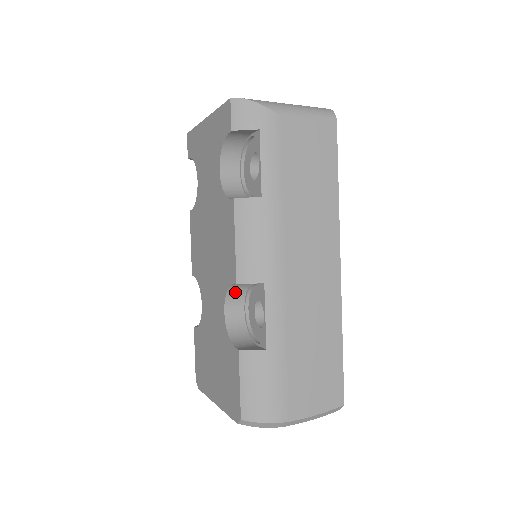
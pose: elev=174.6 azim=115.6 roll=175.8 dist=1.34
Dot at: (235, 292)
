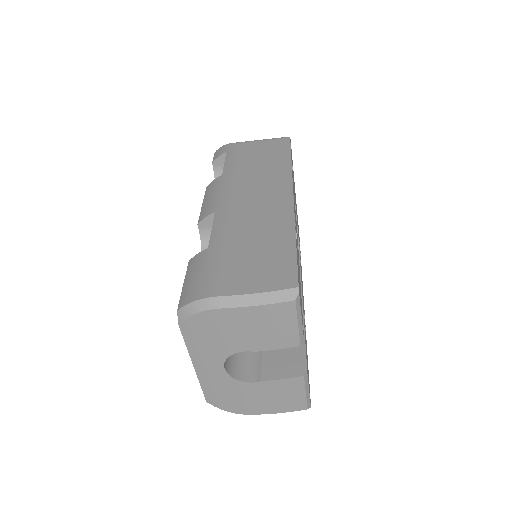
Dot at: occluded
